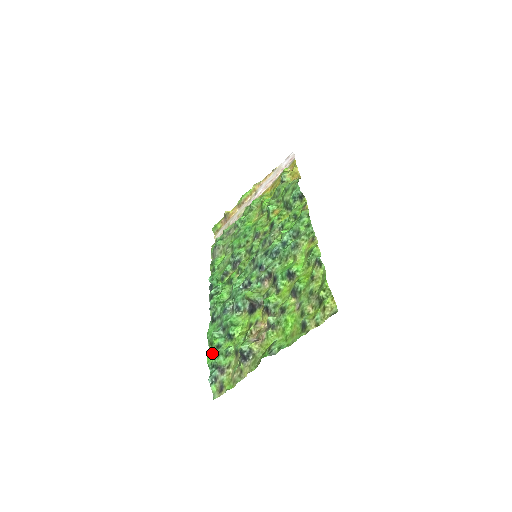
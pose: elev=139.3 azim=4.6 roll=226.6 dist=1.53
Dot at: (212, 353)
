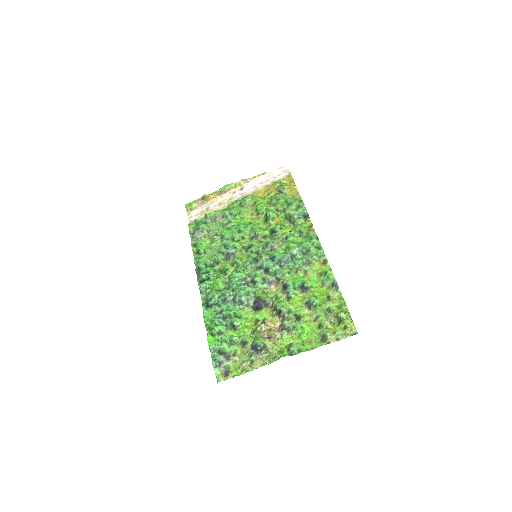
Dot at: (213, 338)
